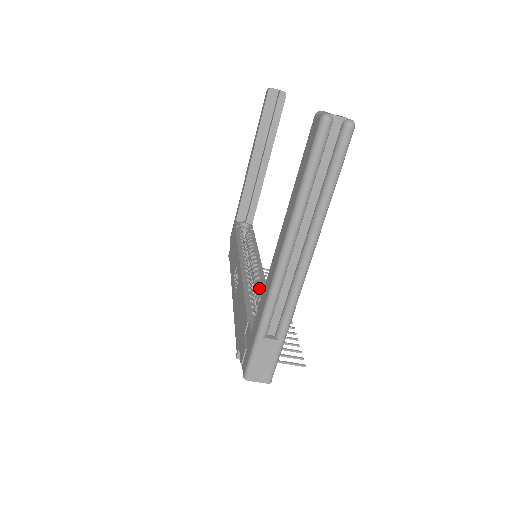
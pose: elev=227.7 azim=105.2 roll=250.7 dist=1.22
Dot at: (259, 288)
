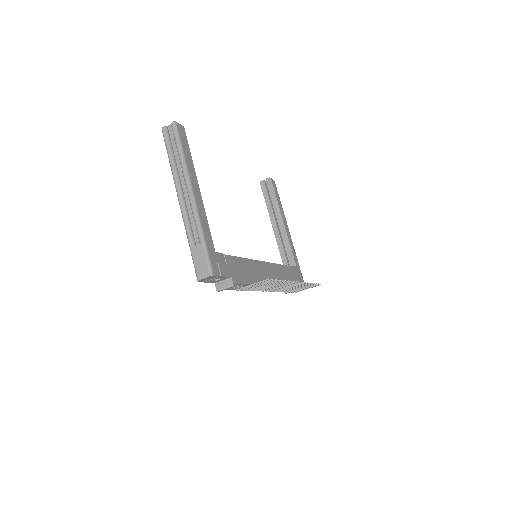
Dot at: occluded
